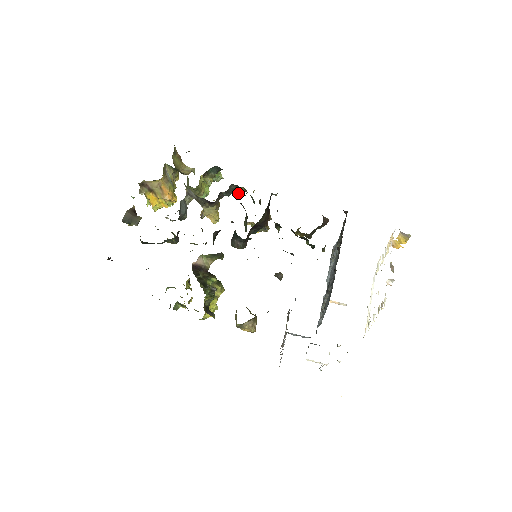
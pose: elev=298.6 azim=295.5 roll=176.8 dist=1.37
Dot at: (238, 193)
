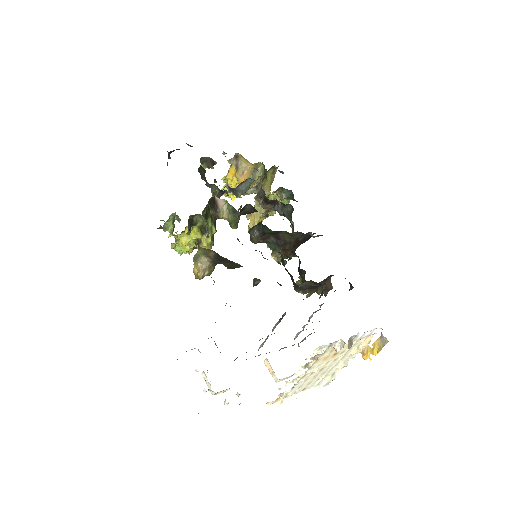
Dot at: (288, 218)
